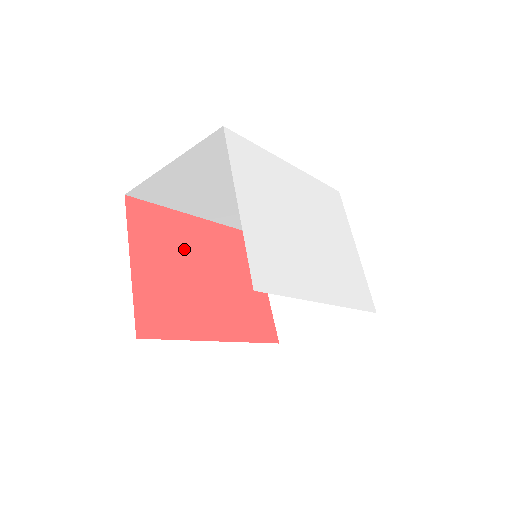
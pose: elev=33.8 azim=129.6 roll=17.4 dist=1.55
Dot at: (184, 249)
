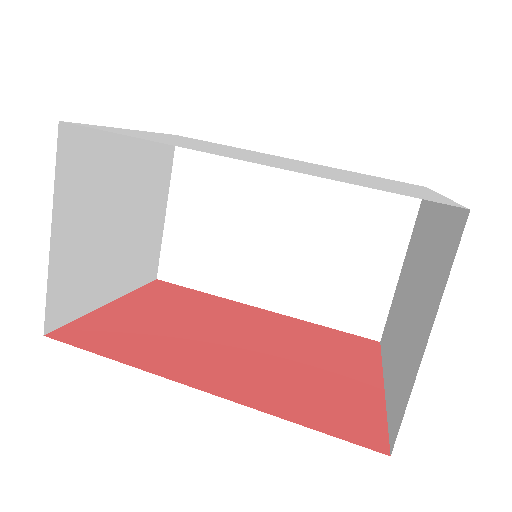
Dot at: (210, 316)
